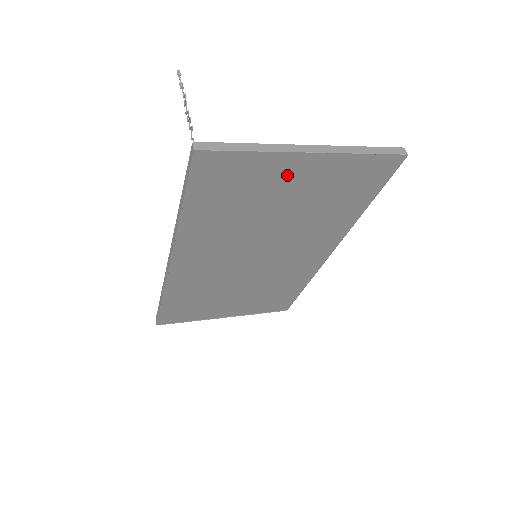
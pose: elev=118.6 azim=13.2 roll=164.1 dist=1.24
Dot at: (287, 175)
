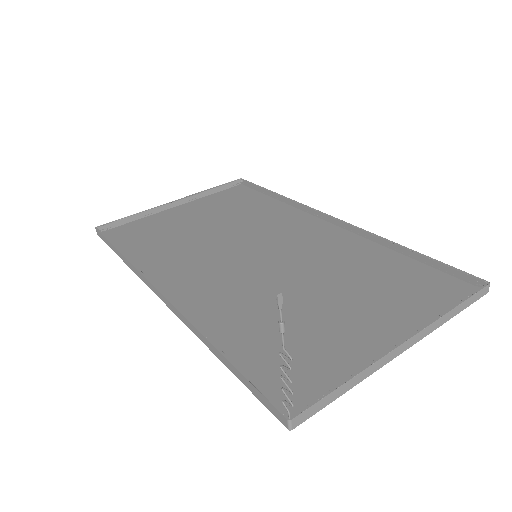
Dot at: (360, 336)
